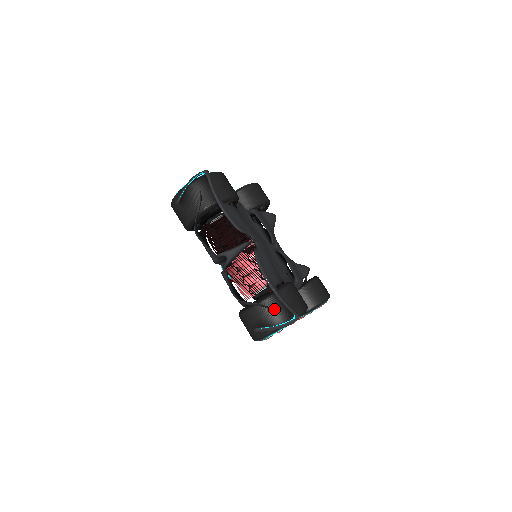
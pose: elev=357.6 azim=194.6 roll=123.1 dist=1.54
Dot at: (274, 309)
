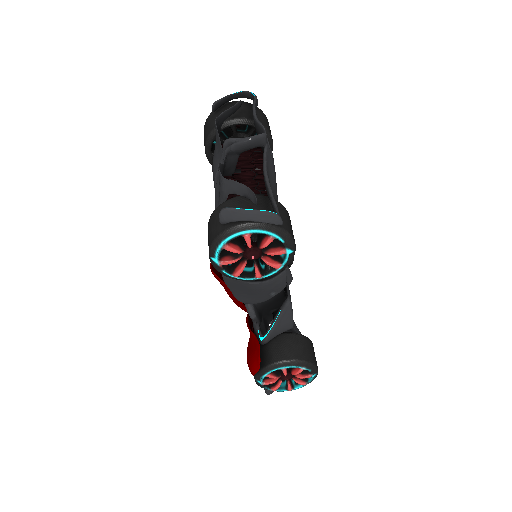
Dot at: (256, 205)
